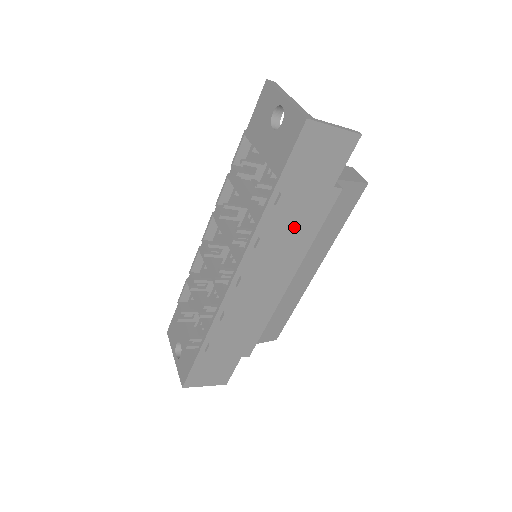
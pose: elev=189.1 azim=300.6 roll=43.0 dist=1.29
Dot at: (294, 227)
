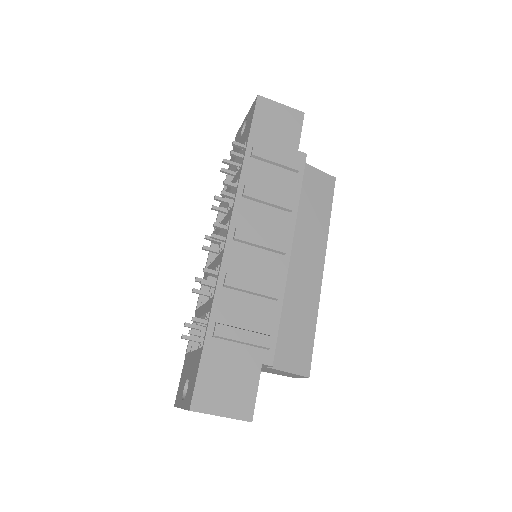
Dot at: (275, 183)
